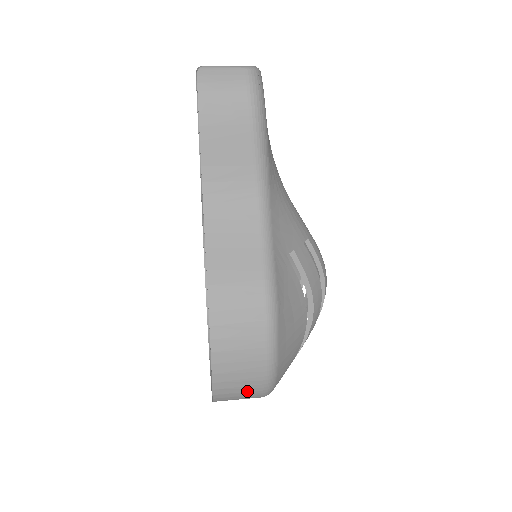
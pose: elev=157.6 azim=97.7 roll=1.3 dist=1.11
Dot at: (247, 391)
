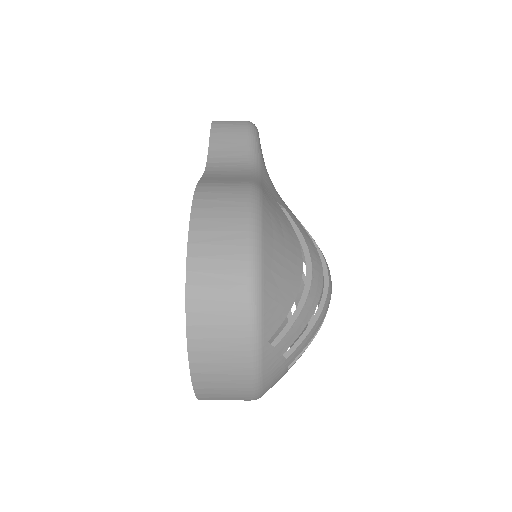
Dot at: (227, 283)
